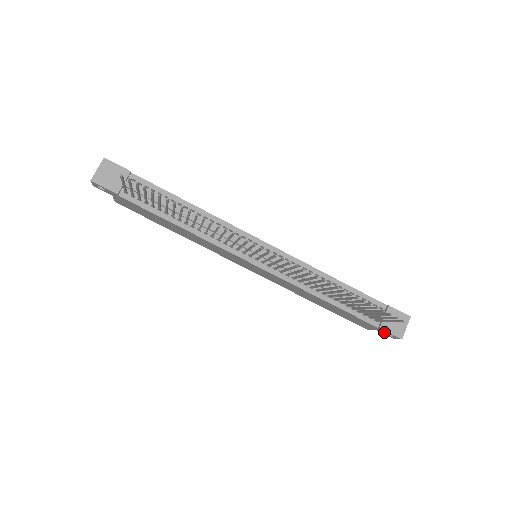
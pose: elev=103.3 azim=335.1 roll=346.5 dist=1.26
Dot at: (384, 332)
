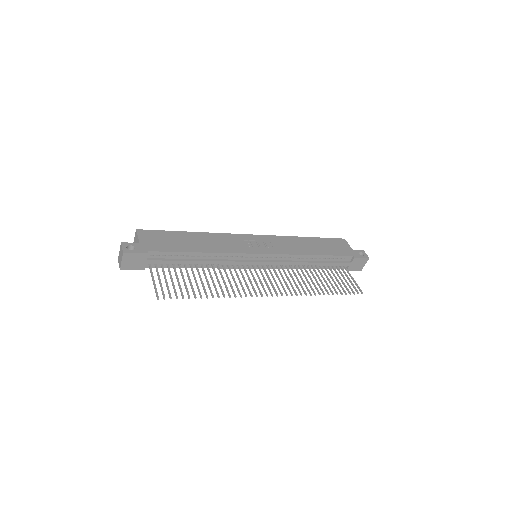
Dot at: occluded
